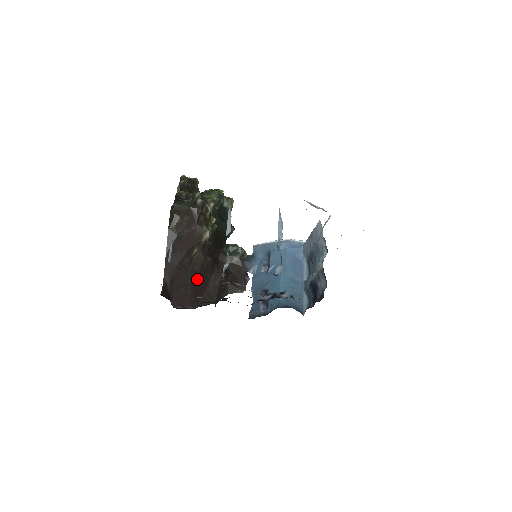
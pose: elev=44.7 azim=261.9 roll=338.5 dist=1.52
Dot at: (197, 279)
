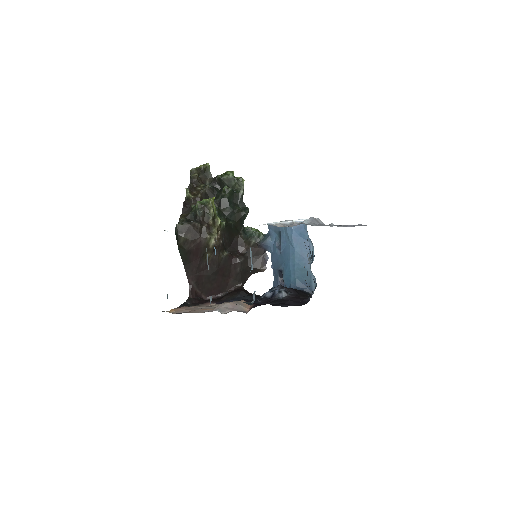
Dot at: (218, 274)
